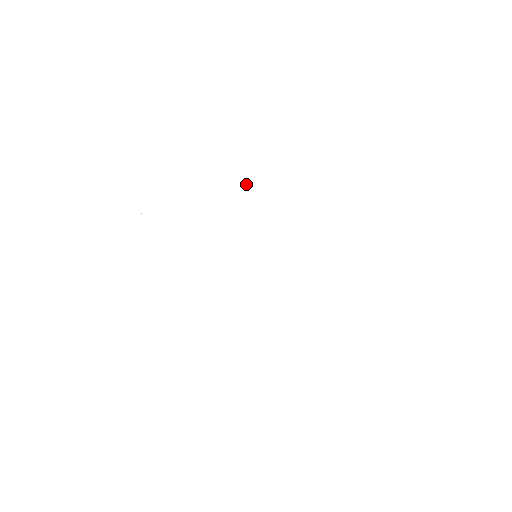
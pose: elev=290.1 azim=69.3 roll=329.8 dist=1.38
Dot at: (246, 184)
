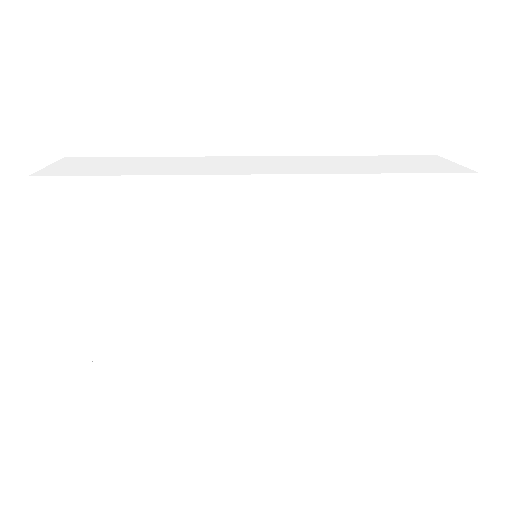
Dot at: (269, 158)
